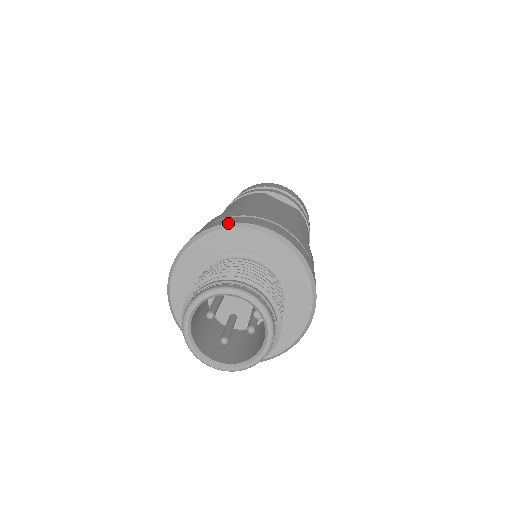
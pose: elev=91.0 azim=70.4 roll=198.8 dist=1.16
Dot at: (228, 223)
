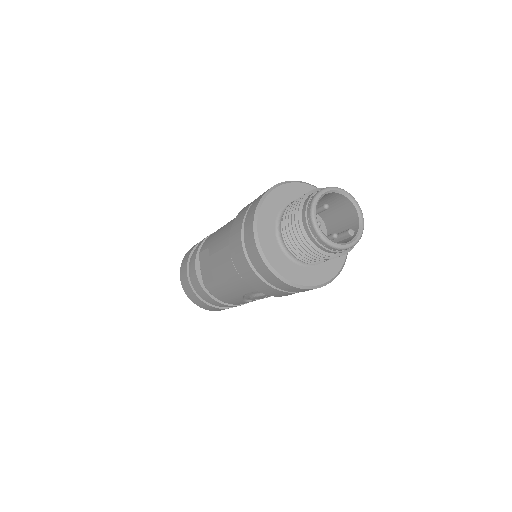
Dot at: occluded
